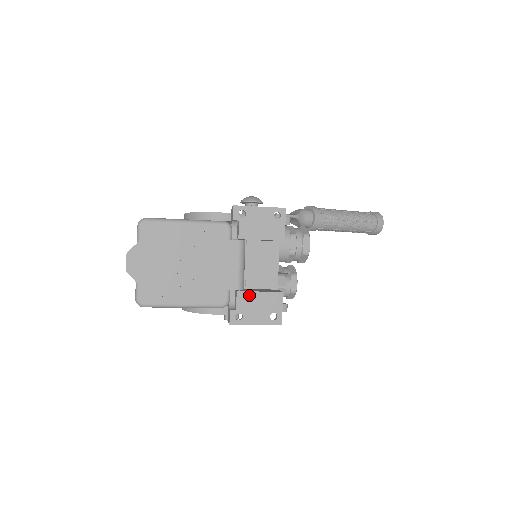
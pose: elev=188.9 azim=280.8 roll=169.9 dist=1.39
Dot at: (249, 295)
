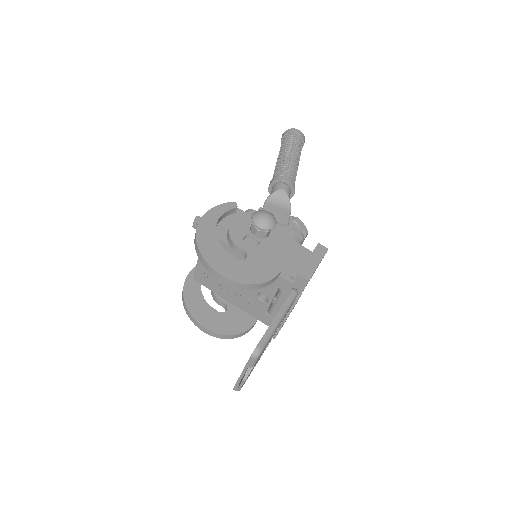
Dot at: occluded
